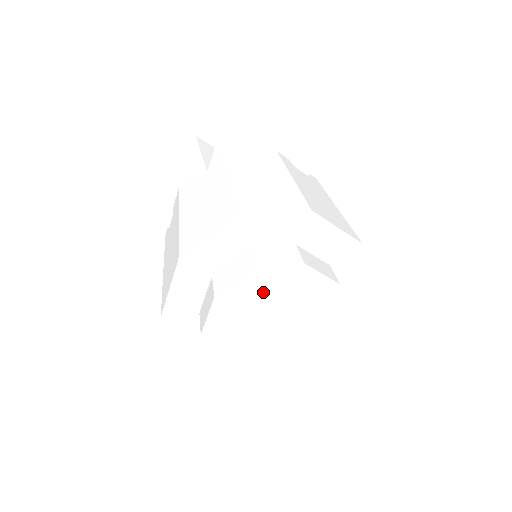
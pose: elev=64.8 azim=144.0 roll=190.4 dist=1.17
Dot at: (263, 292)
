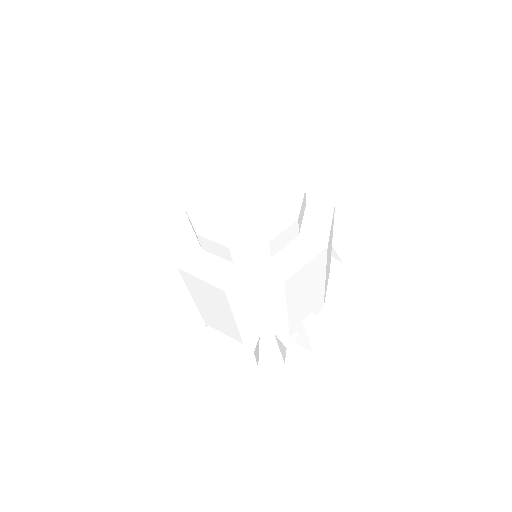
Dot at: (253, 171)
